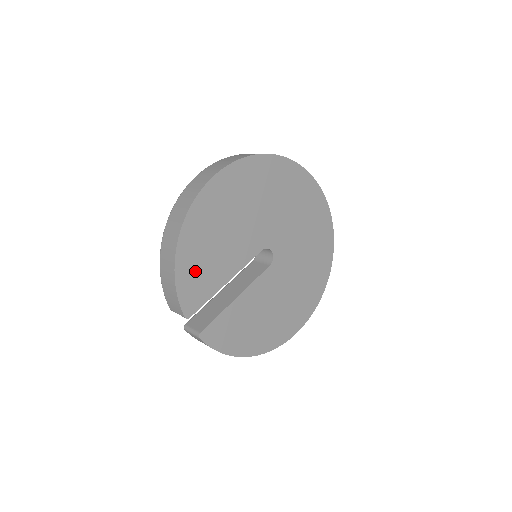
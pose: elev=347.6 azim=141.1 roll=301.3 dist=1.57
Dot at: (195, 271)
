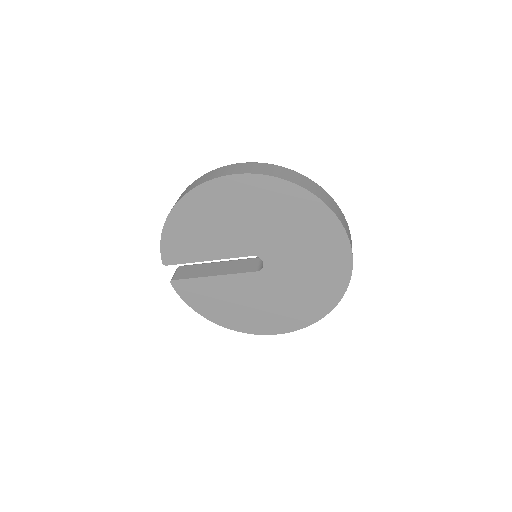
Dot at: (181, 237)
